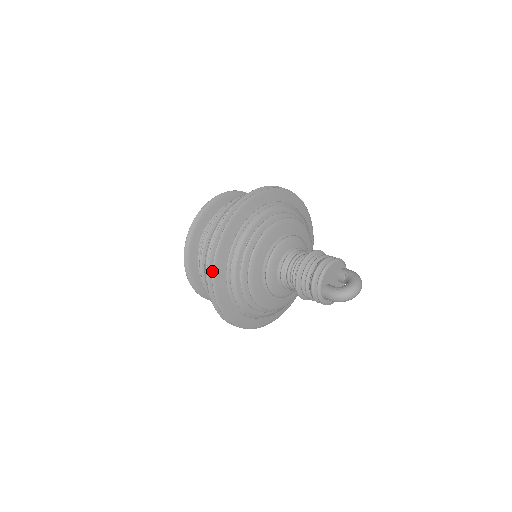
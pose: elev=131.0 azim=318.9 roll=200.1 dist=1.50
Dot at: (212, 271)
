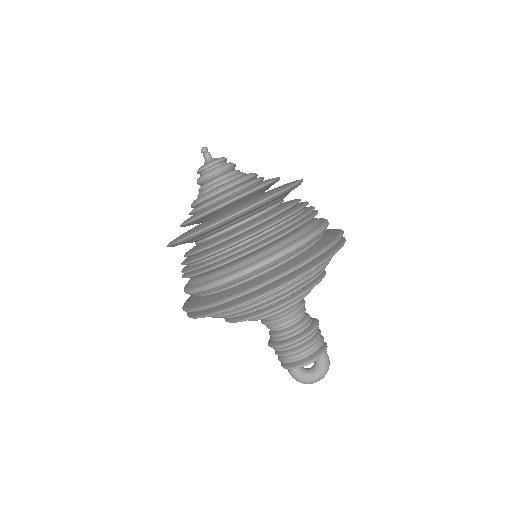
Dot at: occluded
